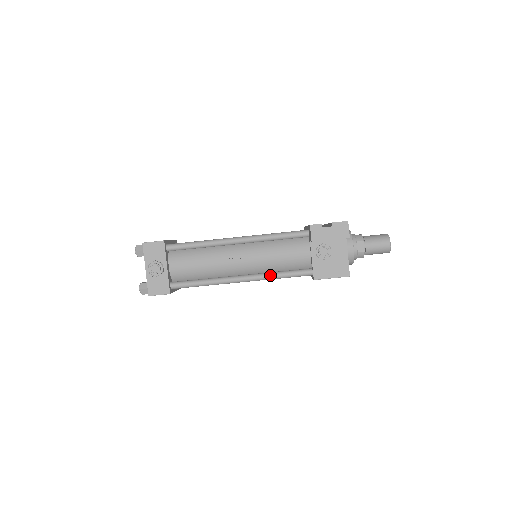
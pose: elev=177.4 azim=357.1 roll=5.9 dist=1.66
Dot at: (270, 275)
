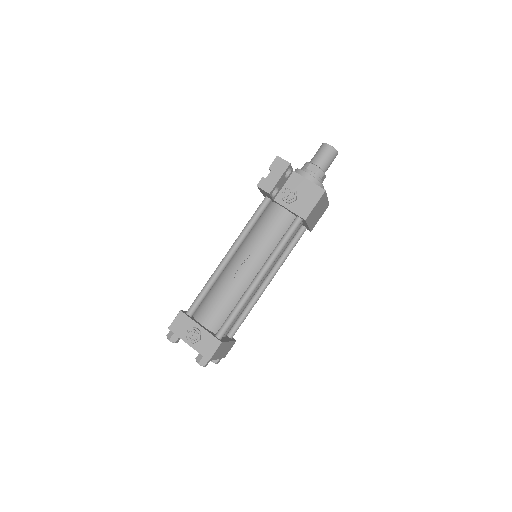
Dot at: (274, 252)
